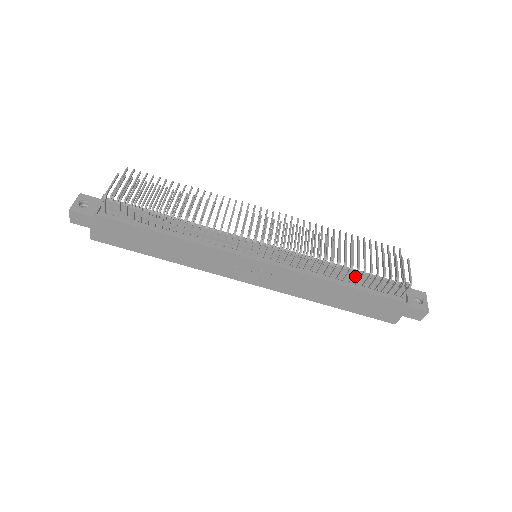
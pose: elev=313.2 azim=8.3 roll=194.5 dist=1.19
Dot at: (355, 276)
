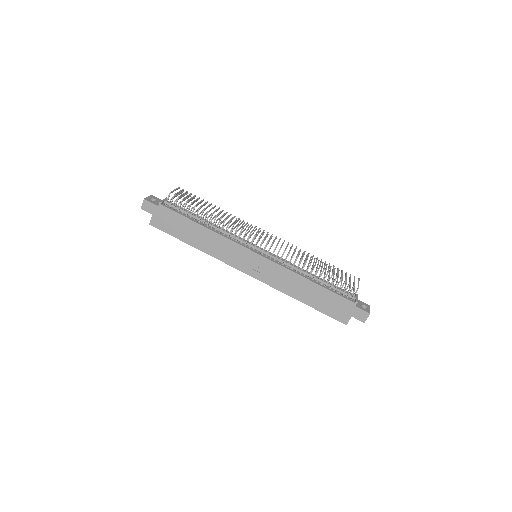
Dot at: (321, 279)
